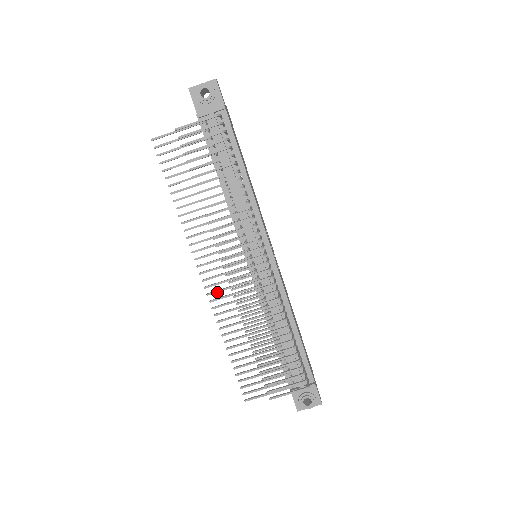
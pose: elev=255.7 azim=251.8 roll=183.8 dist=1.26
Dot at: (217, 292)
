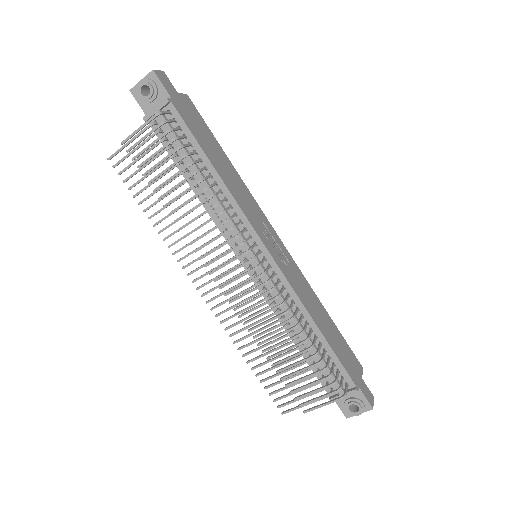
Dot at: (220, 305)
